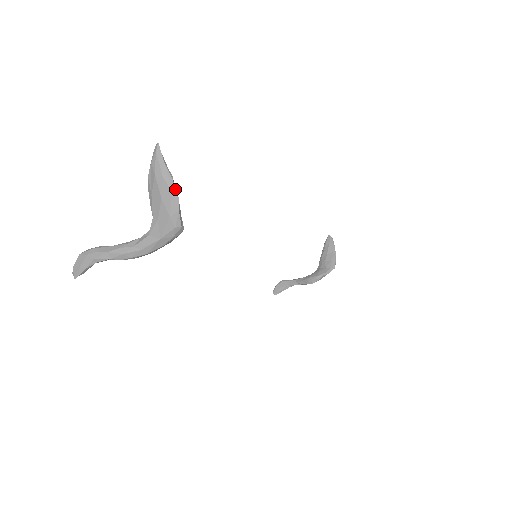
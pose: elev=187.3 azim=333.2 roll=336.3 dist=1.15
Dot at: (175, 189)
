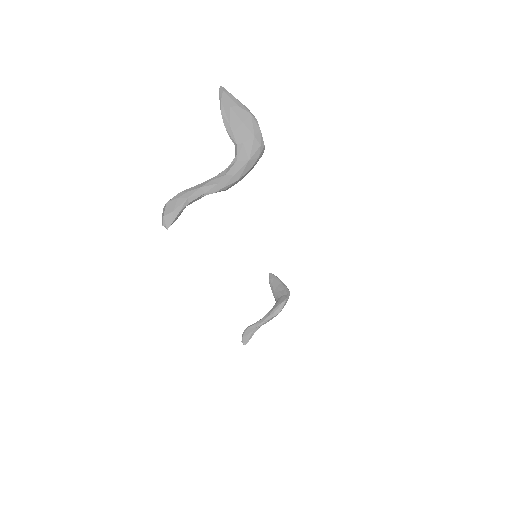
Dot at: occluded
